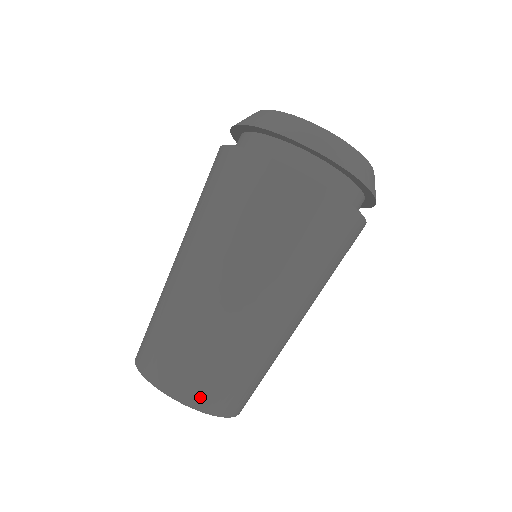
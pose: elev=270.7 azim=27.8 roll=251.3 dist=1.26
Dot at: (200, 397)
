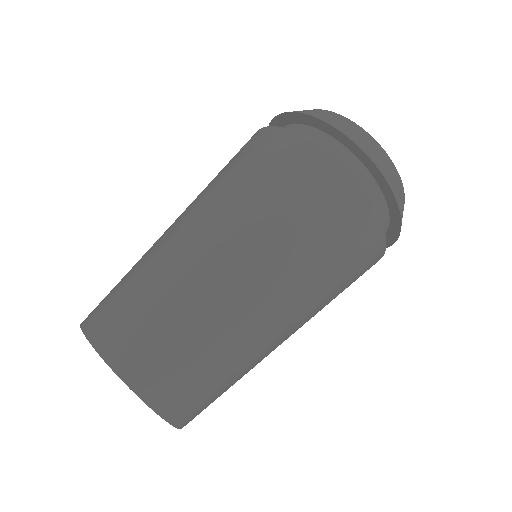
Dot at: (183, 412)
